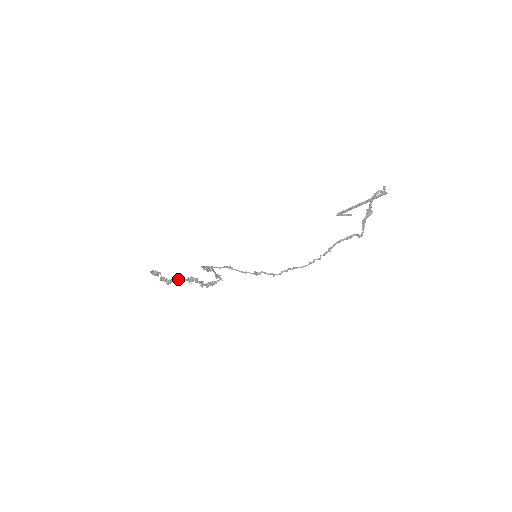
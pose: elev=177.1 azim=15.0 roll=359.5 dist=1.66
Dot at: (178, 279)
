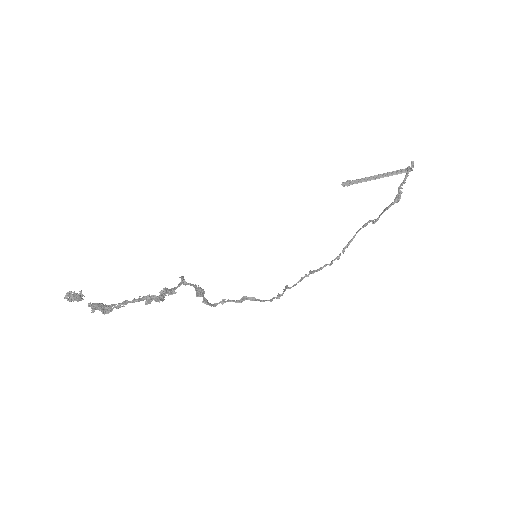
Dot at: (126, 302)
